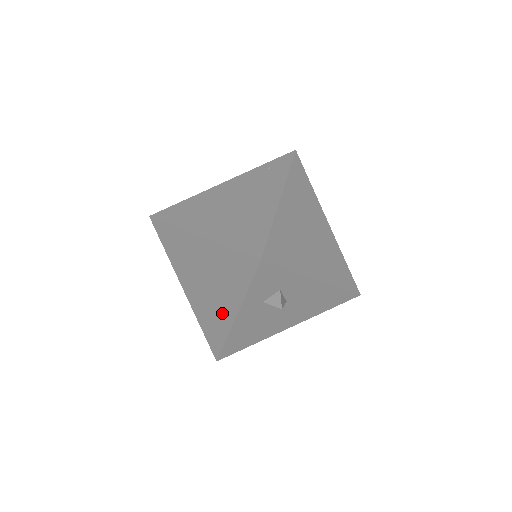
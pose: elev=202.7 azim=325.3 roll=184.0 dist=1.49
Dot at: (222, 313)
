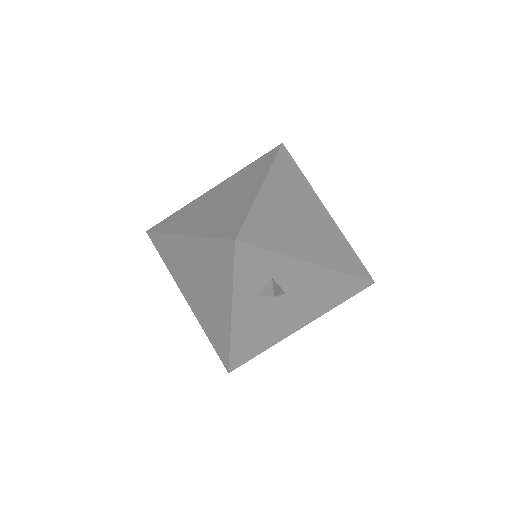
Dot at: (220, 314)
